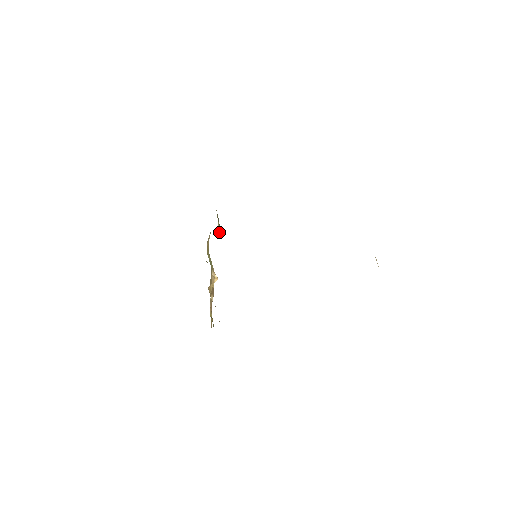
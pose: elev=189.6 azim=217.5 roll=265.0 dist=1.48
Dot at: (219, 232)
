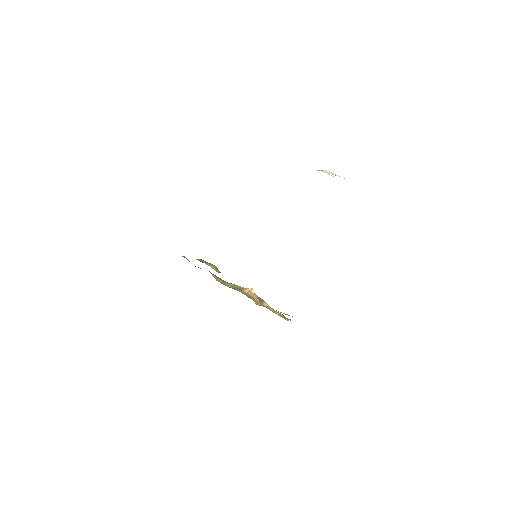
Dot at: (215, 268)
